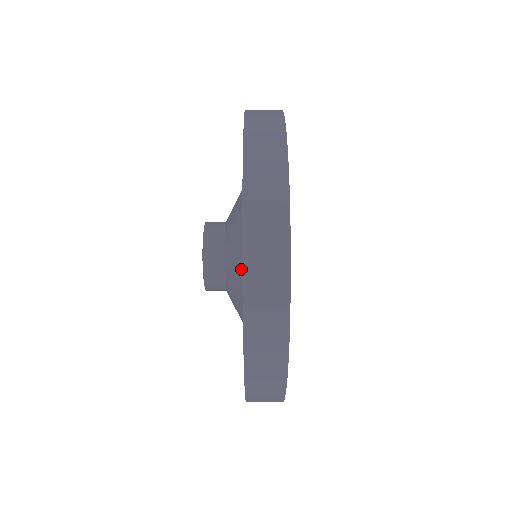
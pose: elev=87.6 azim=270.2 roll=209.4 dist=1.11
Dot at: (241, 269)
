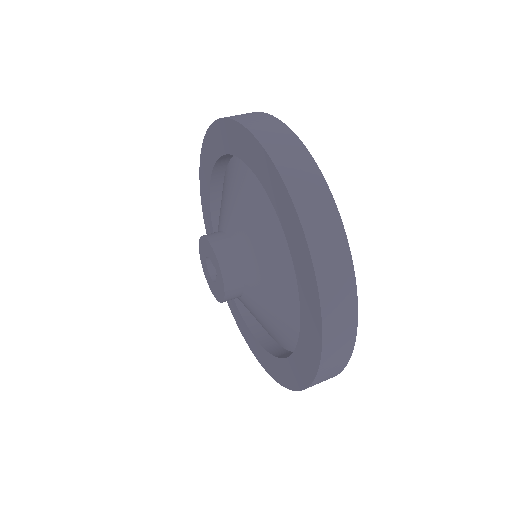
Dot at: (246, 206)
